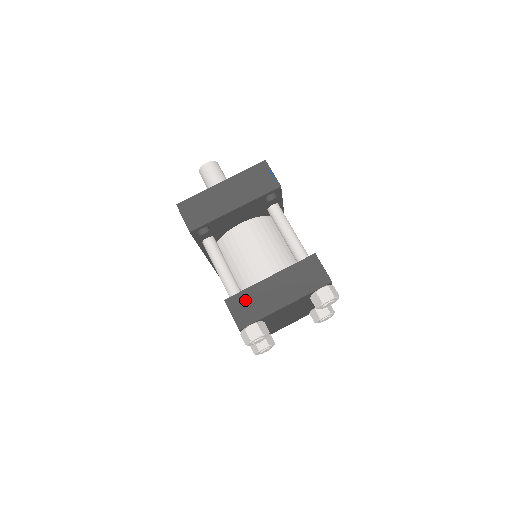
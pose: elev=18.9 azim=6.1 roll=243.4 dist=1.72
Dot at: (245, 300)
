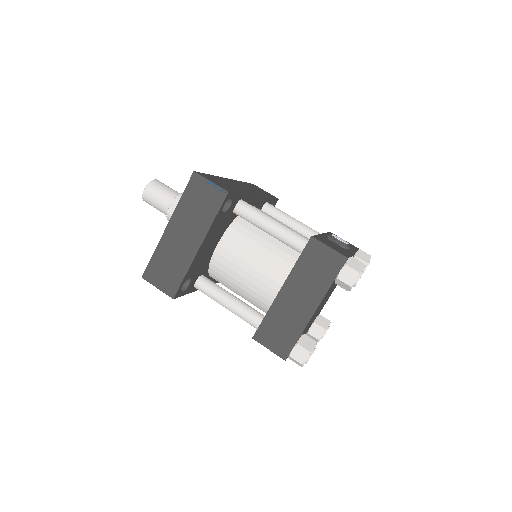
Dot at: (272, 327)
